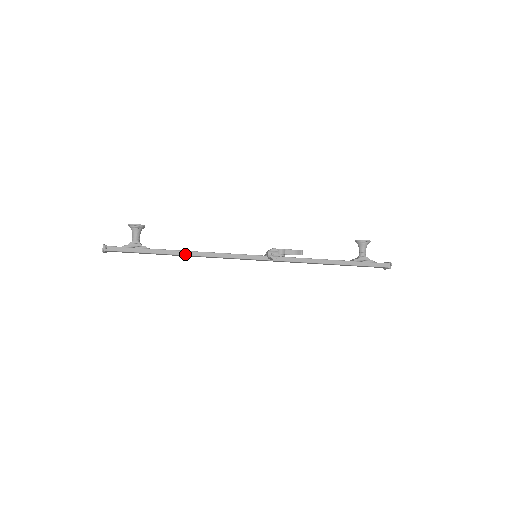
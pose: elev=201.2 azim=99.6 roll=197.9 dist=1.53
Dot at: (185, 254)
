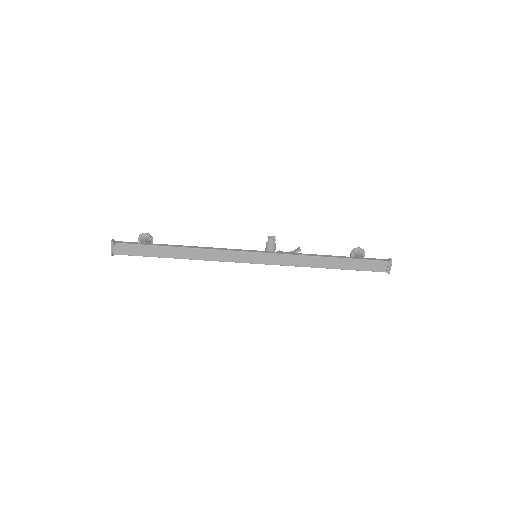
Dot at: (188, 247)
